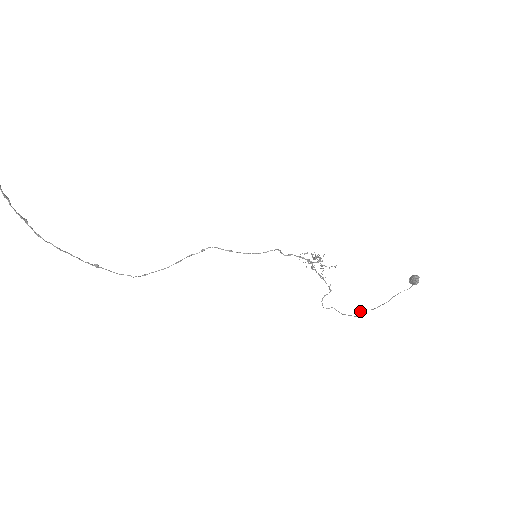
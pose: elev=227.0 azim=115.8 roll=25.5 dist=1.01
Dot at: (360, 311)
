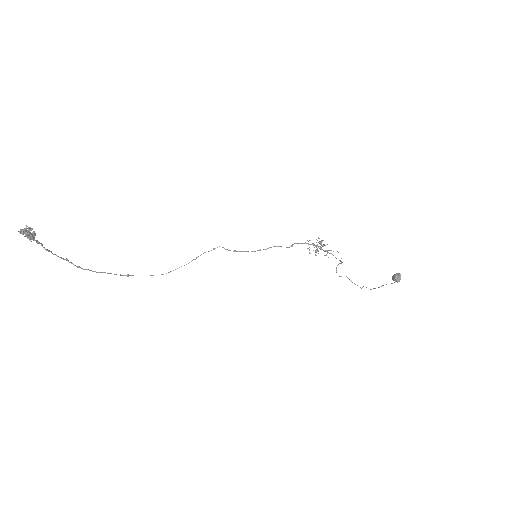
Dot at: (363, 286)
